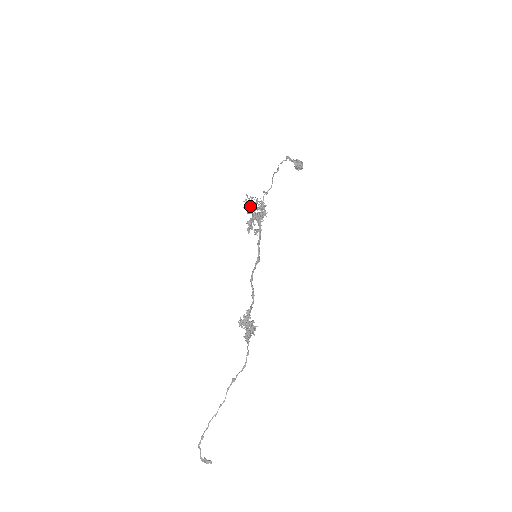
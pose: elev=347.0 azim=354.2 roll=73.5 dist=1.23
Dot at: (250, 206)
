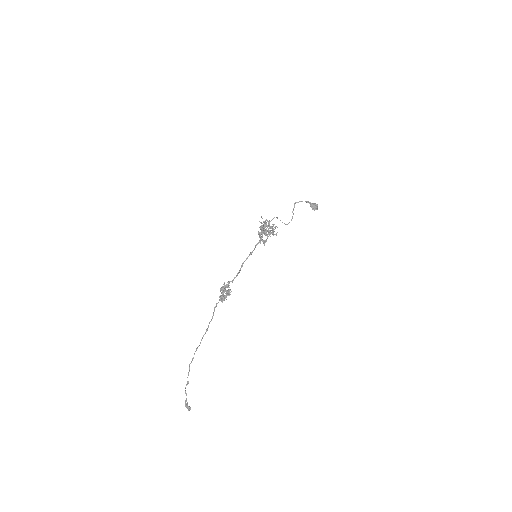
Dot at: occluded
